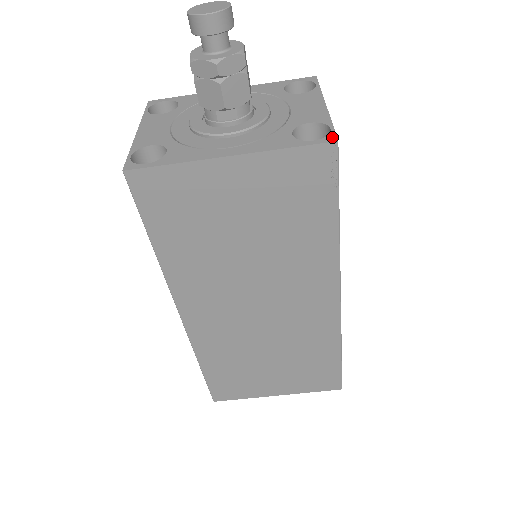
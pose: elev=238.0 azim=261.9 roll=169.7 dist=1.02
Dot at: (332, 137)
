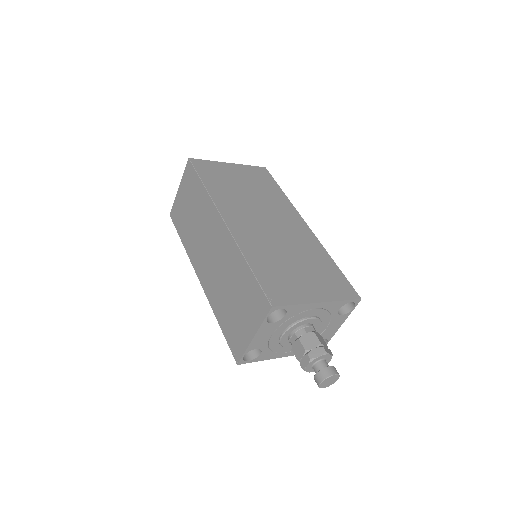
Dot at: occluded
